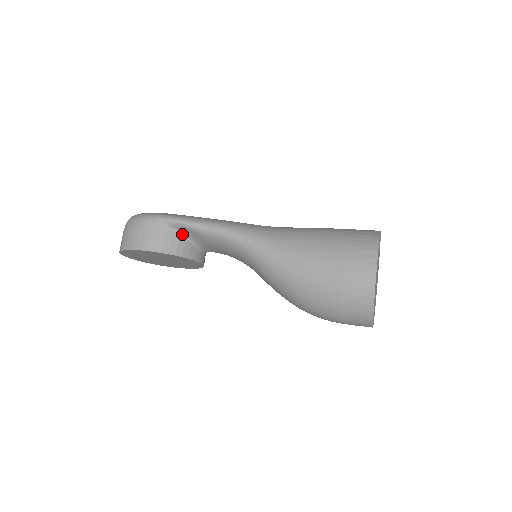
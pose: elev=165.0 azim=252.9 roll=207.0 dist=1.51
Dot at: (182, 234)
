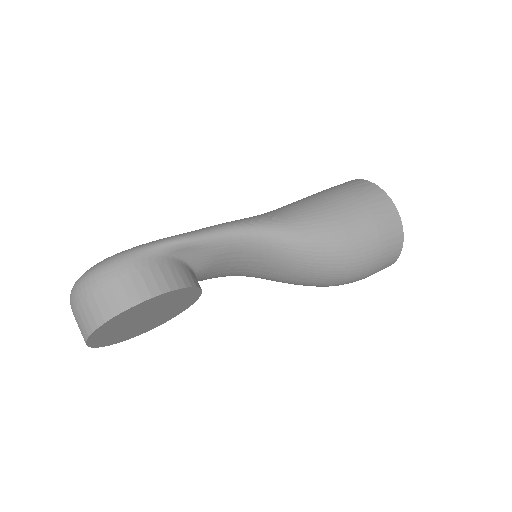
Dot at: (181, 259)
